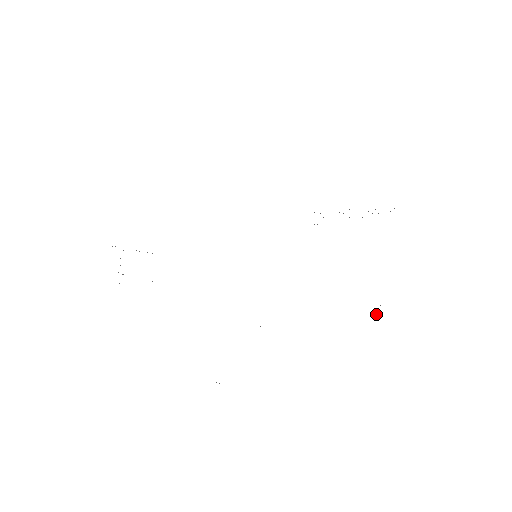
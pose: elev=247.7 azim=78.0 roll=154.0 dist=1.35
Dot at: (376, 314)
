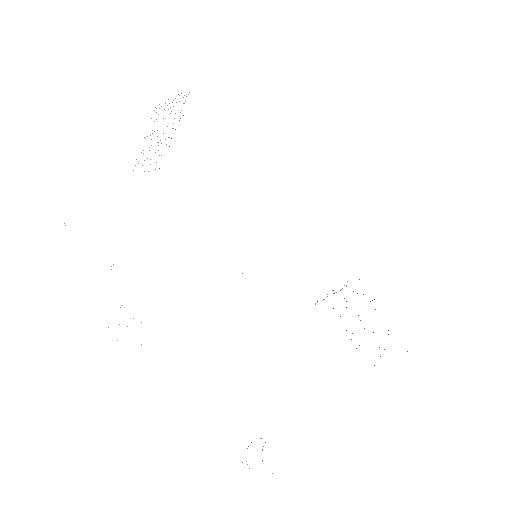
Dot at: occluded
